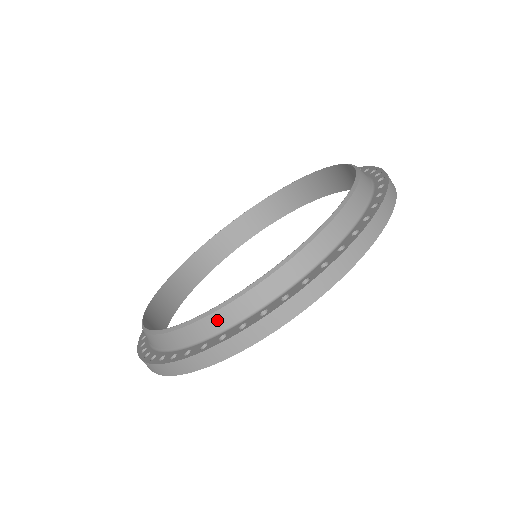
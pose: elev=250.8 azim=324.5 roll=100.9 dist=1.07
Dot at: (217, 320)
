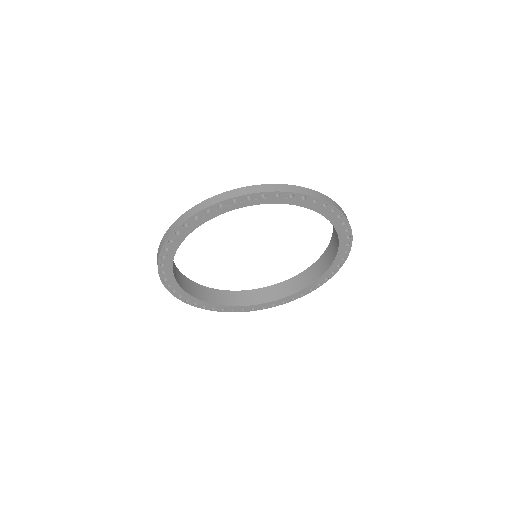
Dot at: occluded
